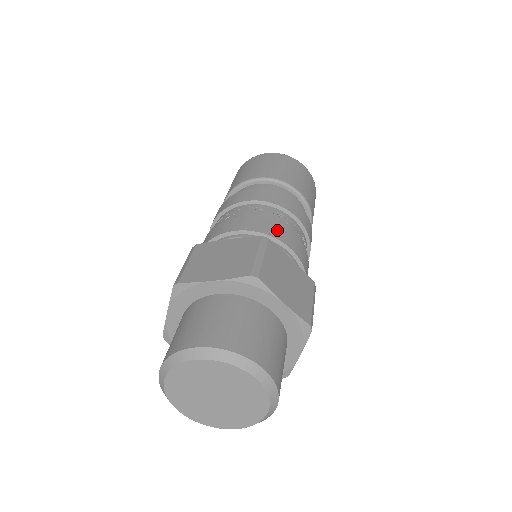
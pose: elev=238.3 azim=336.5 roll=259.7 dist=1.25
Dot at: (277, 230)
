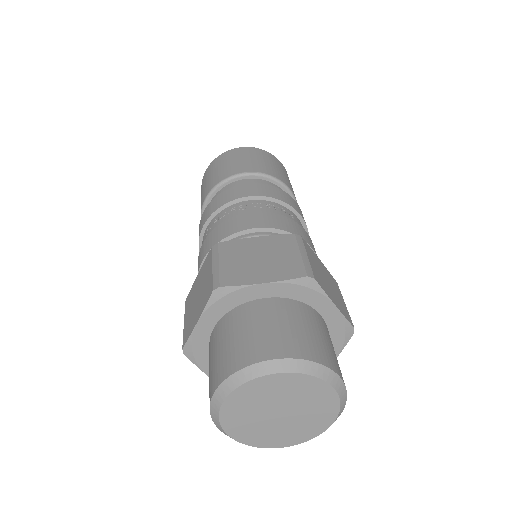
Dot at: (231, 226)
